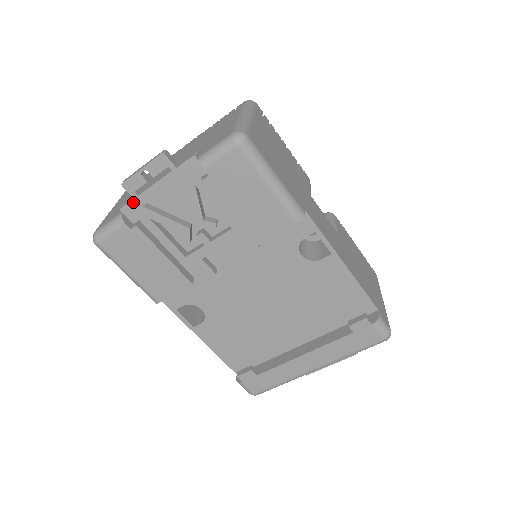
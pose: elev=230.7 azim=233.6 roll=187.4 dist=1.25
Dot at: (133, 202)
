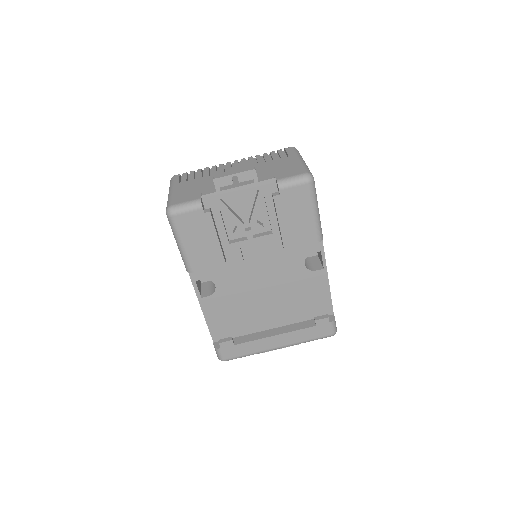
Dot at: (214, 194)
